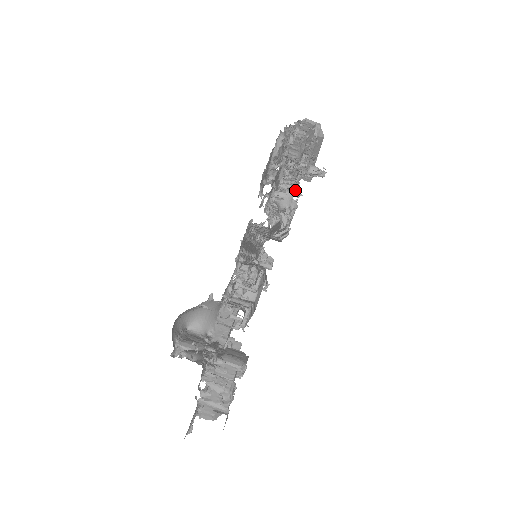
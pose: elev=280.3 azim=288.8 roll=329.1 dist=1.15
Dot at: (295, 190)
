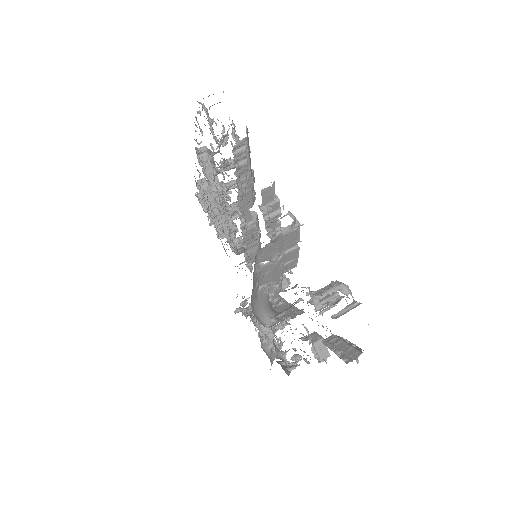
Dot at: (236, 136)
